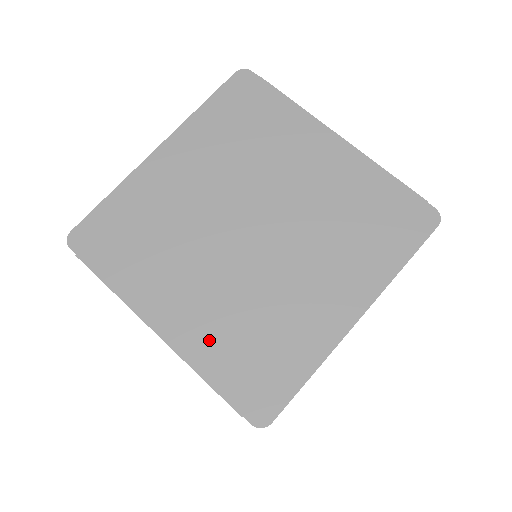
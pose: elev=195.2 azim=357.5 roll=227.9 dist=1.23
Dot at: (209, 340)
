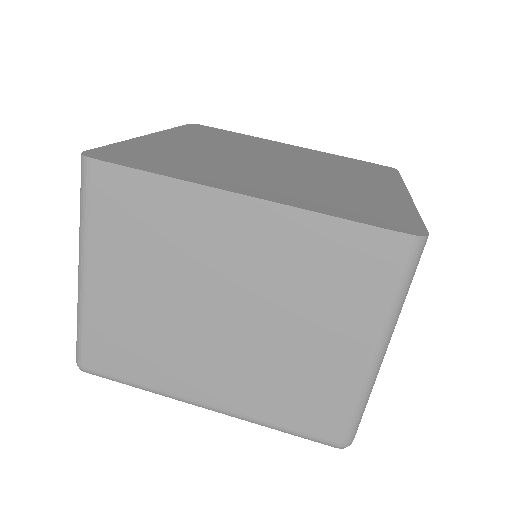
Dot at: (307, 199)
